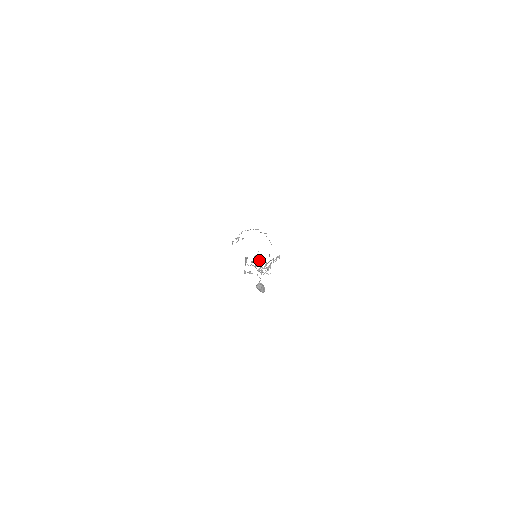
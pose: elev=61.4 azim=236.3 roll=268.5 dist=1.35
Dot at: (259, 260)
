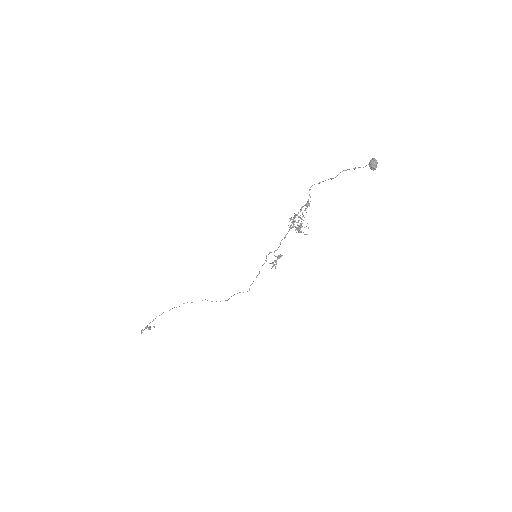
Dot at: occluded
